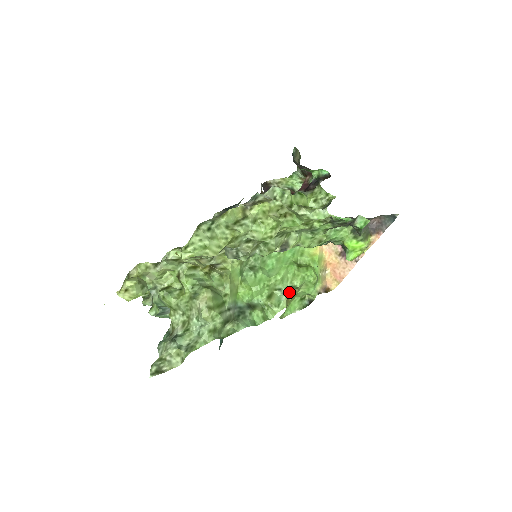
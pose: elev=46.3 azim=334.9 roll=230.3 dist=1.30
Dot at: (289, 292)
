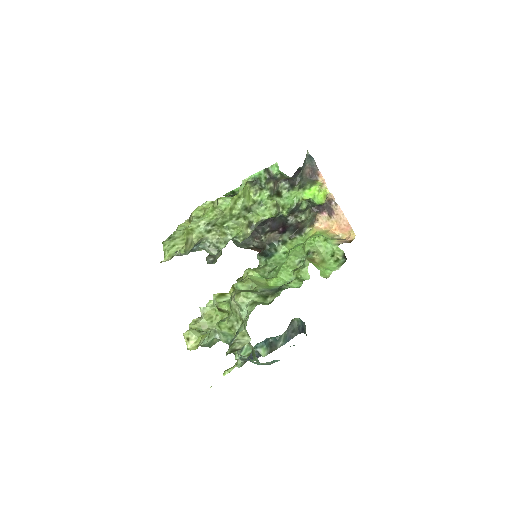
Dot at: (309, 258)
